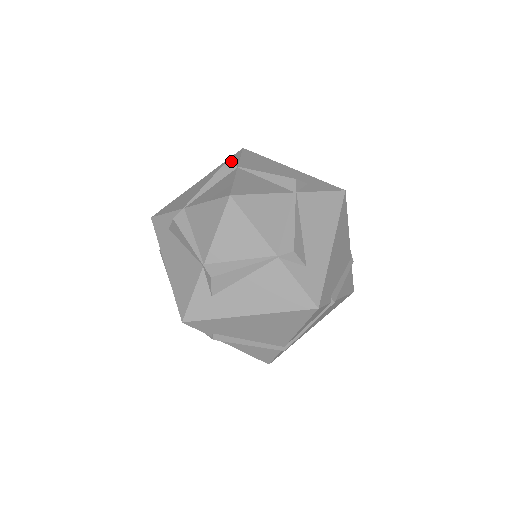
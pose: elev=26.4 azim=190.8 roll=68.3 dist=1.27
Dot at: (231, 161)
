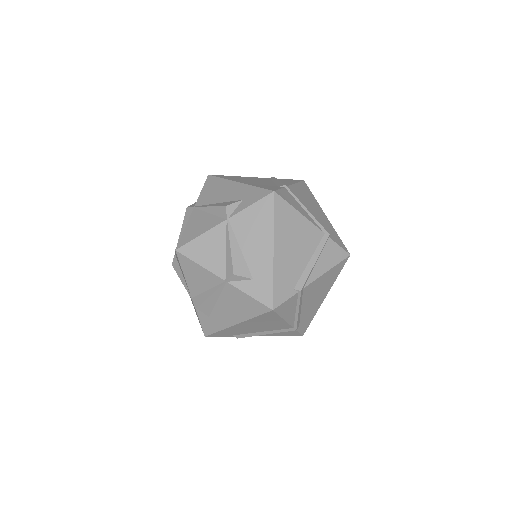
Dot at: (250, 198)
